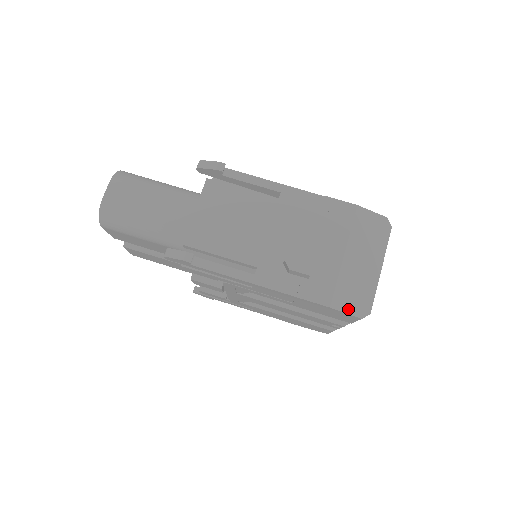
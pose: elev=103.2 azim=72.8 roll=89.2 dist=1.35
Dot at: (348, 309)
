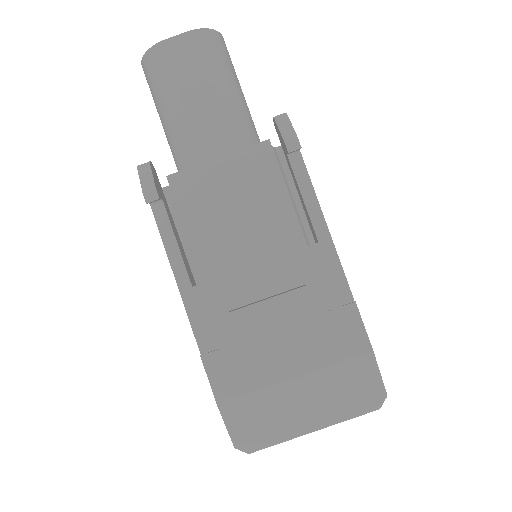
Dot at: (233, 425)
